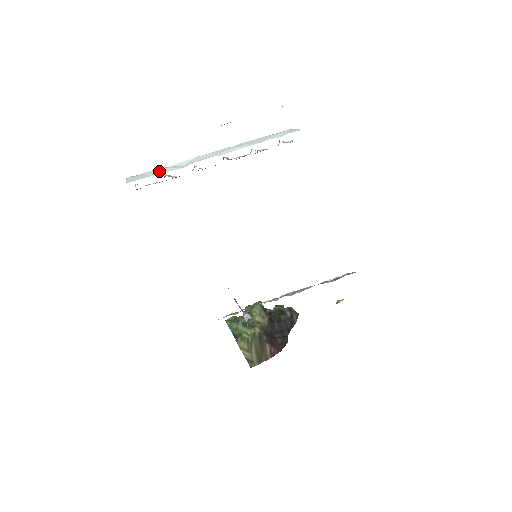
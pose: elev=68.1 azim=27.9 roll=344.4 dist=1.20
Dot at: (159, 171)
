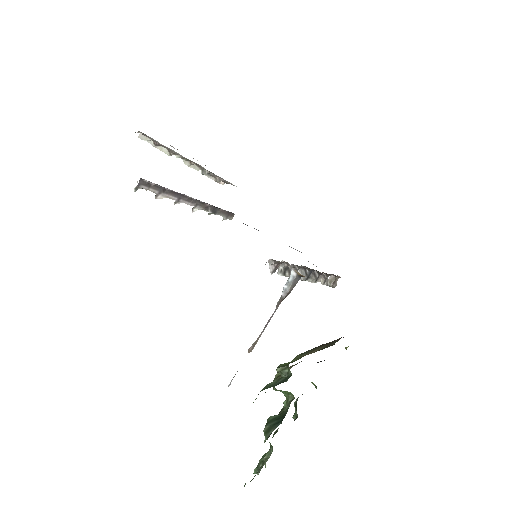
Dot at: occluded
